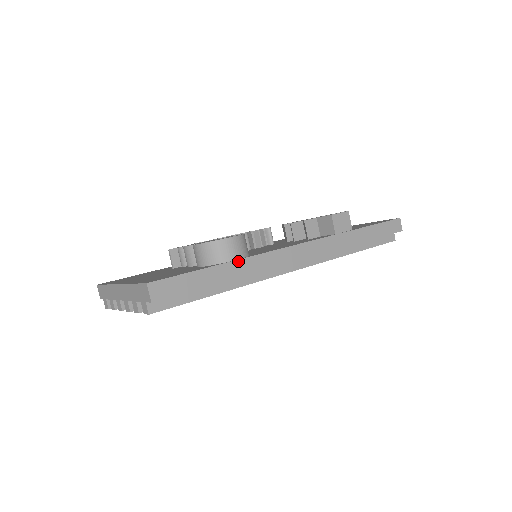
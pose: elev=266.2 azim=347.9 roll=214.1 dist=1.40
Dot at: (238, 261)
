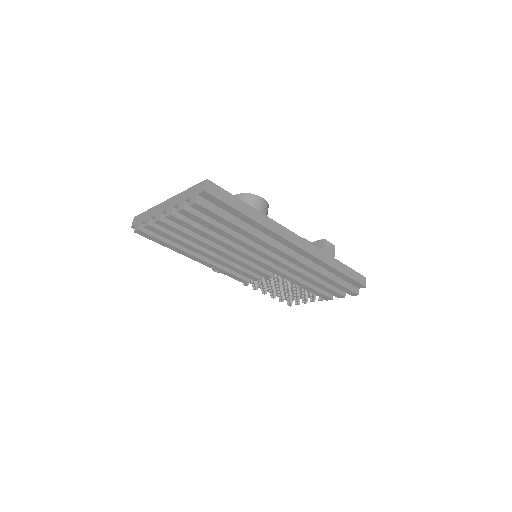
Dot at: (261, 214)
